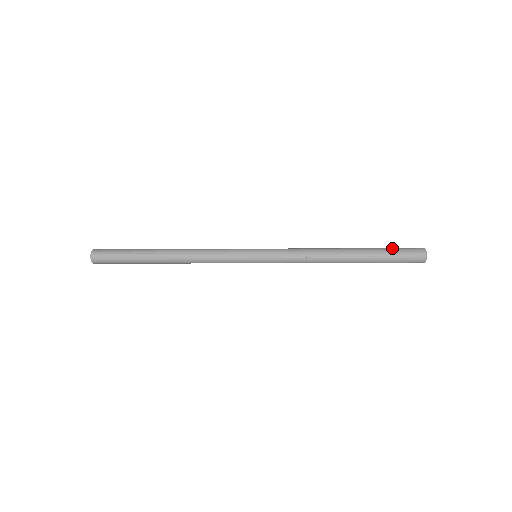
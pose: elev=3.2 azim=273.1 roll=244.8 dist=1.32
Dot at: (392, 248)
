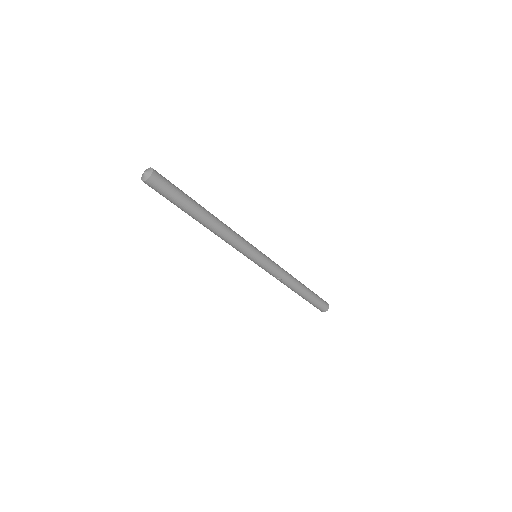
Dot at: (318, 296)
